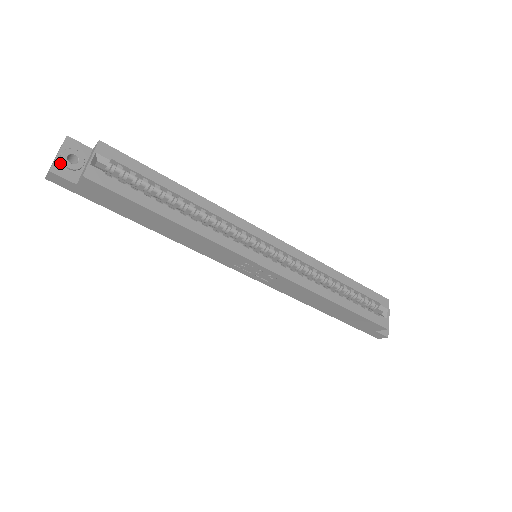
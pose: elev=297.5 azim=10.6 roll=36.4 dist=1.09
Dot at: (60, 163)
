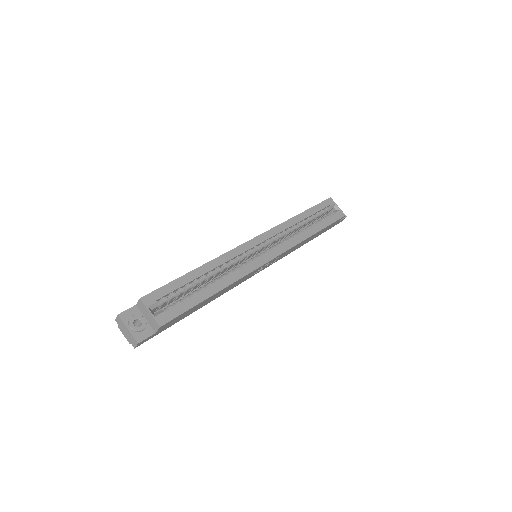
Dot at: (136, 333)
